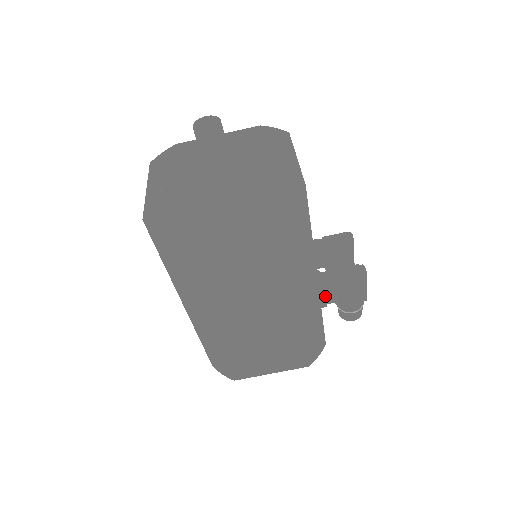
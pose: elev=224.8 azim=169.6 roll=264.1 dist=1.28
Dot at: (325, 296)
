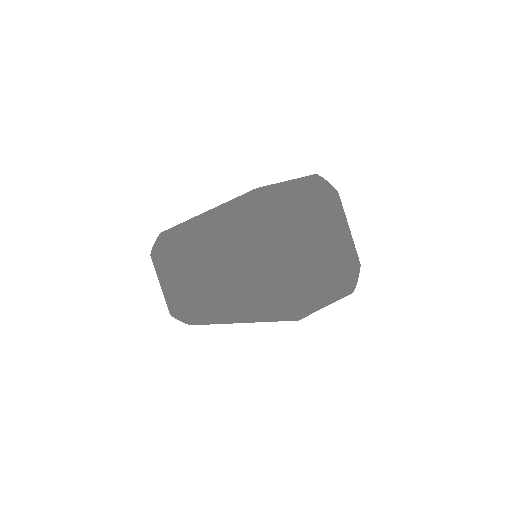
Dot at: occluded
